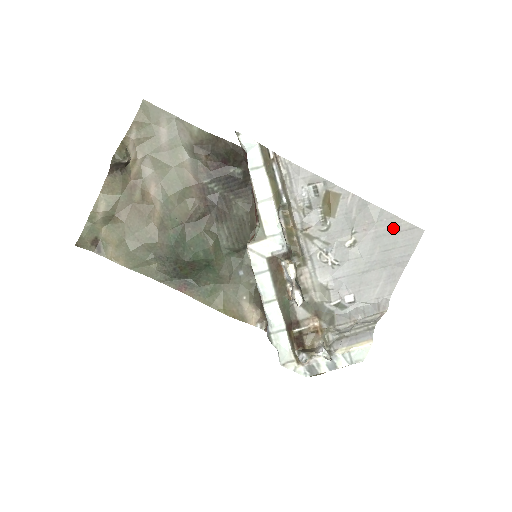
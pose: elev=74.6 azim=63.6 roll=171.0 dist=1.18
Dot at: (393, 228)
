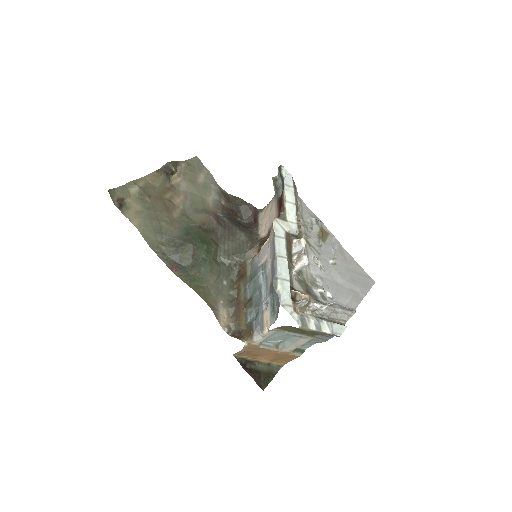
Dot at: (357, 270)
